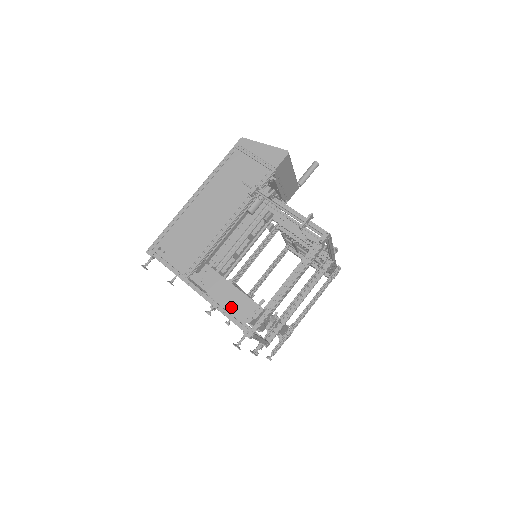
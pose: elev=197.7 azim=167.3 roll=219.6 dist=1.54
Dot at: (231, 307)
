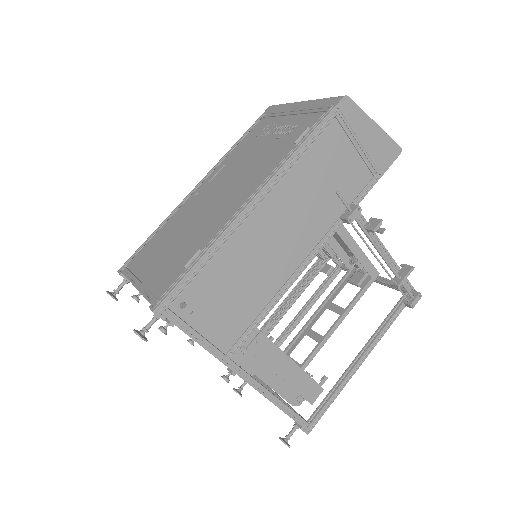
Dot at: (279, 387)
